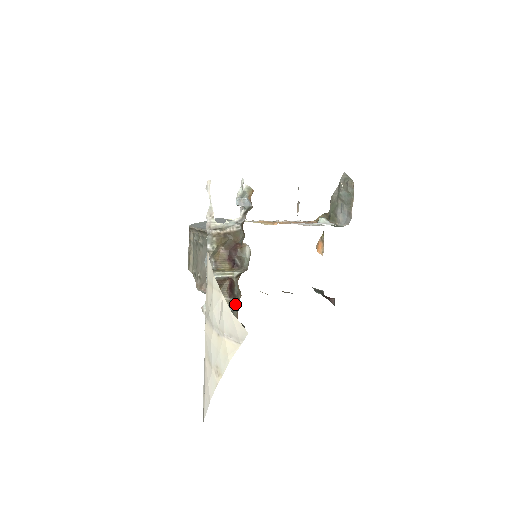
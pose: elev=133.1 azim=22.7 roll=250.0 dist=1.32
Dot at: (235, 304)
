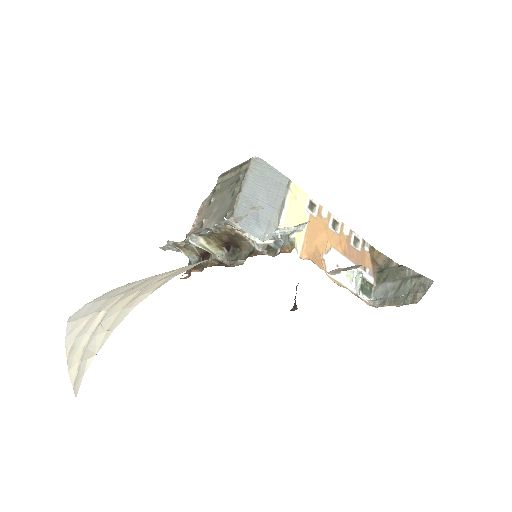
Dot at: occluded
